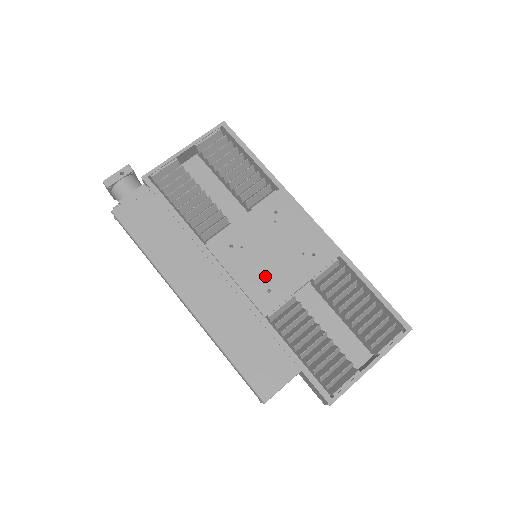
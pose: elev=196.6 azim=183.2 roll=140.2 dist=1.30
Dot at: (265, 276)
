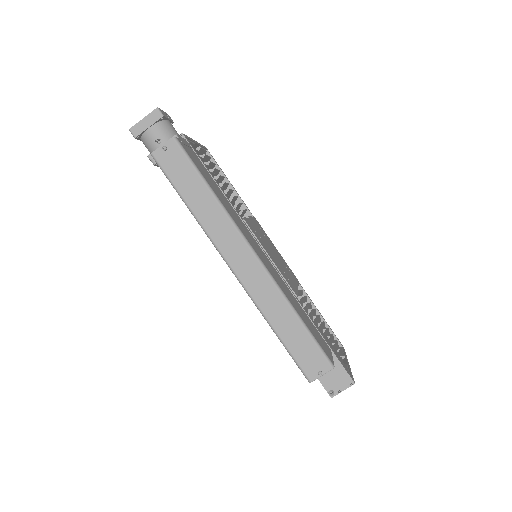
Dot at: (281, 268)
